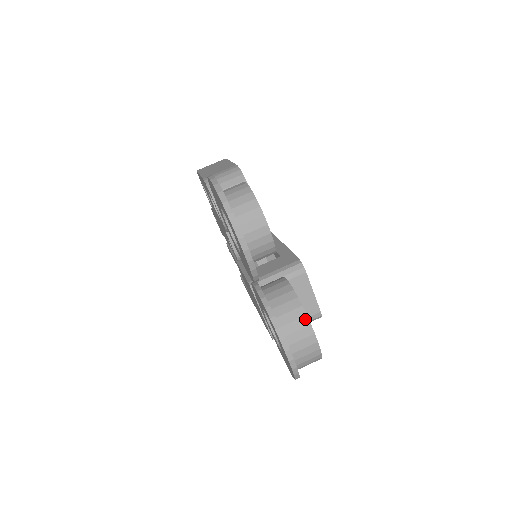
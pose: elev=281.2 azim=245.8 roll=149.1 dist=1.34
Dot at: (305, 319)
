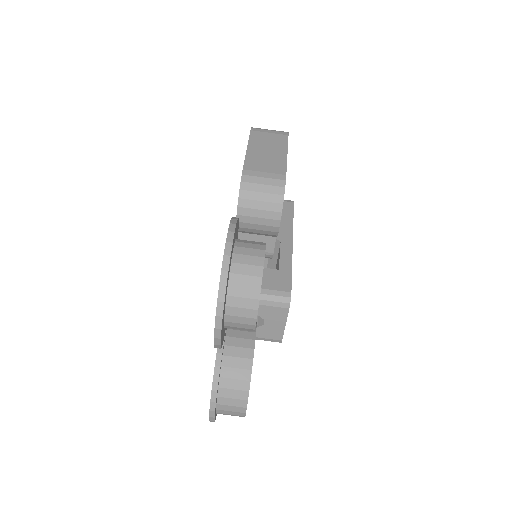
Dot at: (245, 393)
